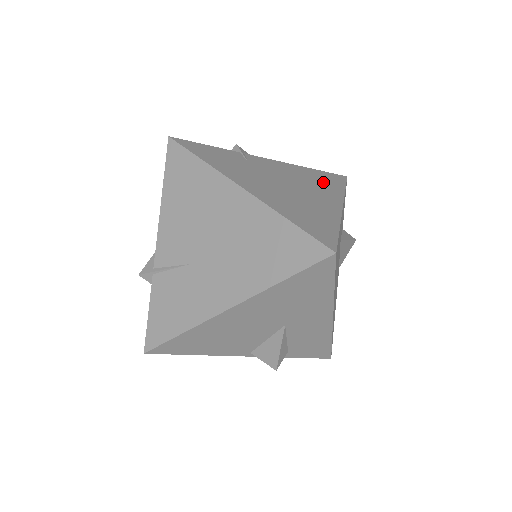
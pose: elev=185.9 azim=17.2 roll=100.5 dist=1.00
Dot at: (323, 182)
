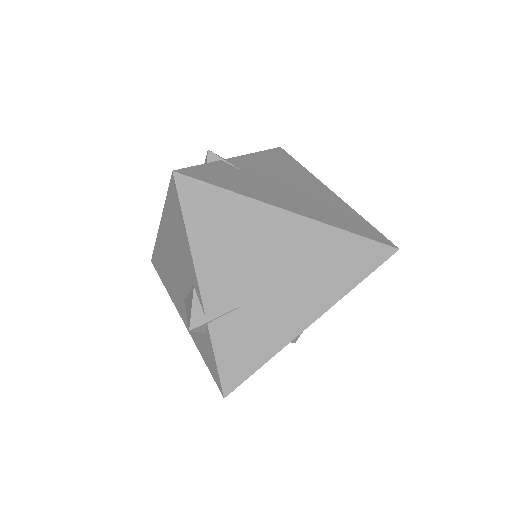
Dot at: (289, 166)
